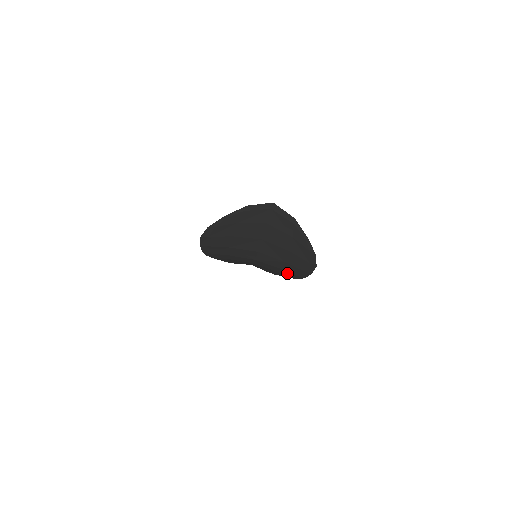
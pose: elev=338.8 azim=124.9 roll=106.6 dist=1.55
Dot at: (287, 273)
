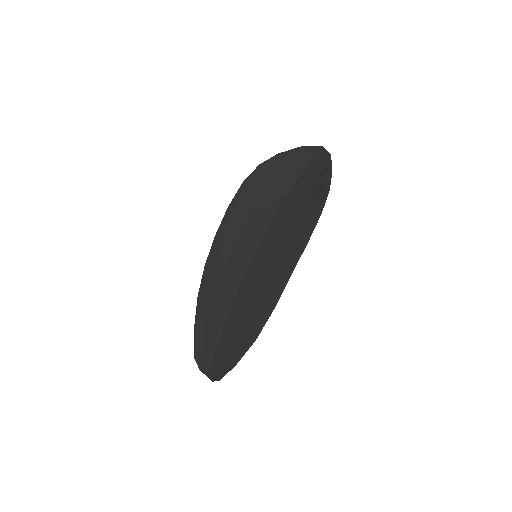
Dot at: (272, 282)
